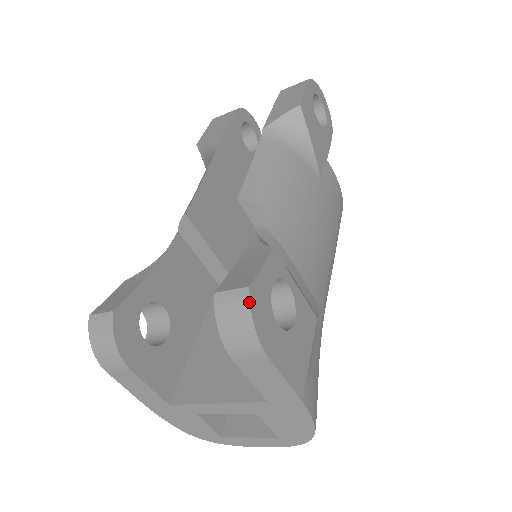
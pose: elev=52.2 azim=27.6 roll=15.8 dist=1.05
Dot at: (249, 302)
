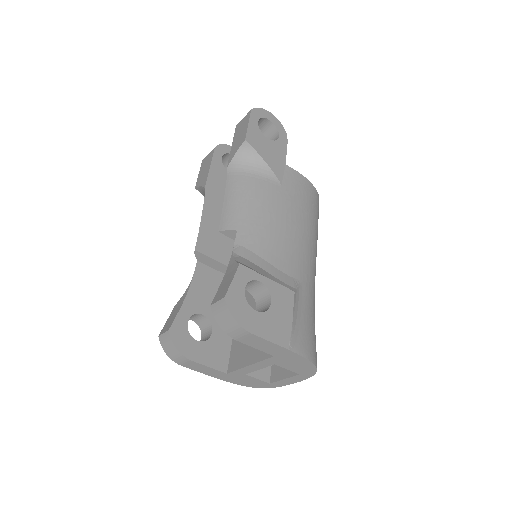
Dot at: (227, 306)
